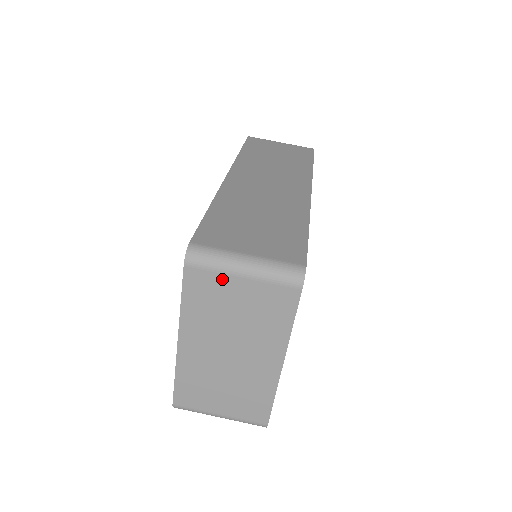
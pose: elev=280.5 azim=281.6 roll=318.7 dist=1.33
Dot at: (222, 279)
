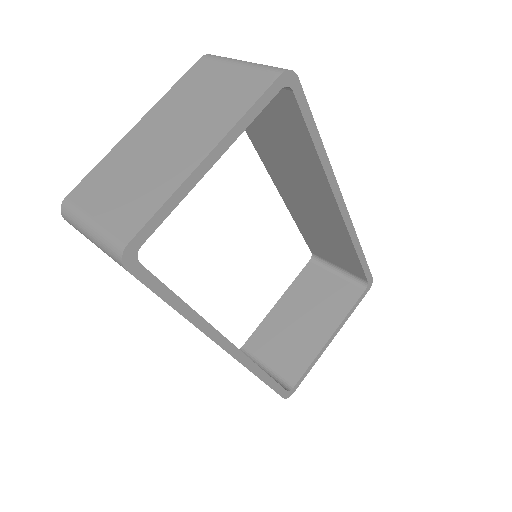
Dot at: (220, 67)
